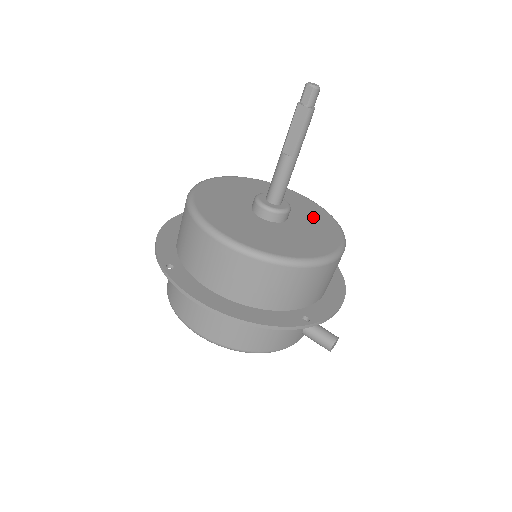
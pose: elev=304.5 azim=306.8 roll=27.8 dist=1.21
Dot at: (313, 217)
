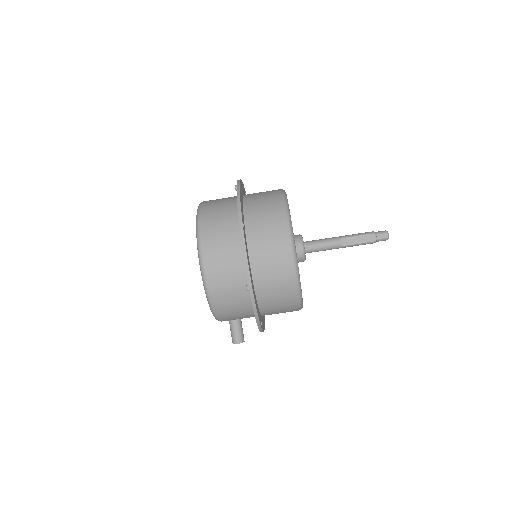
Dot at: occluded
